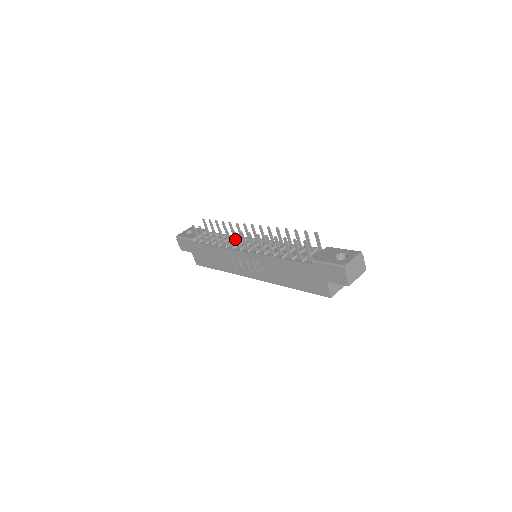
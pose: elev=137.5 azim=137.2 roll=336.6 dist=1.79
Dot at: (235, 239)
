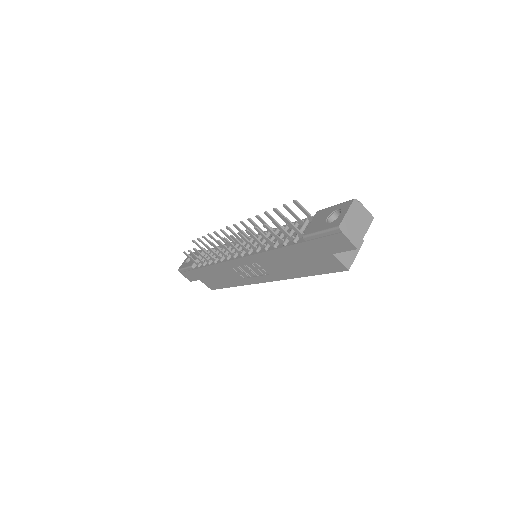
Dot at: (224, 248)
